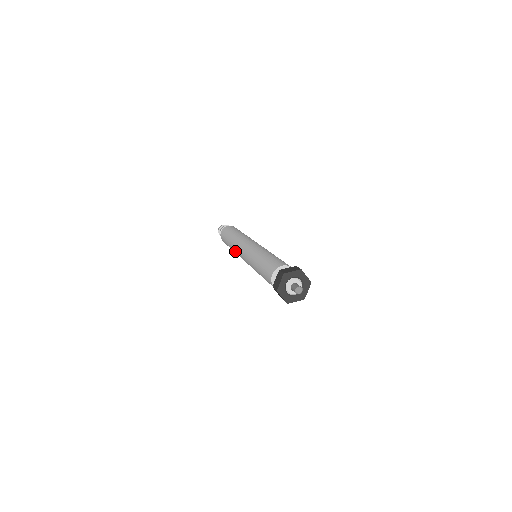
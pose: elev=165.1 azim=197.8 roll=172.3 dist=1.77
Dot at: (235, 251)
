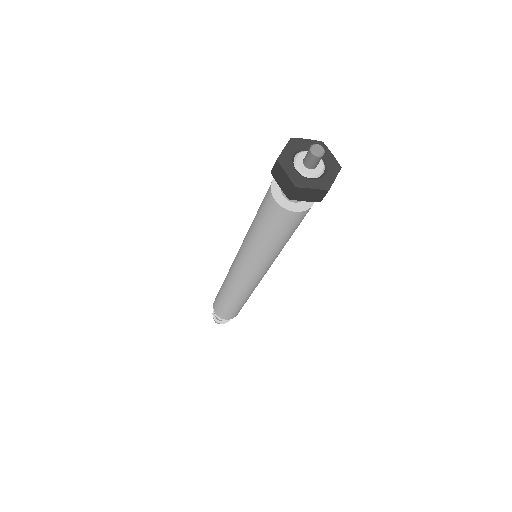
Dot at: (227, 280)
